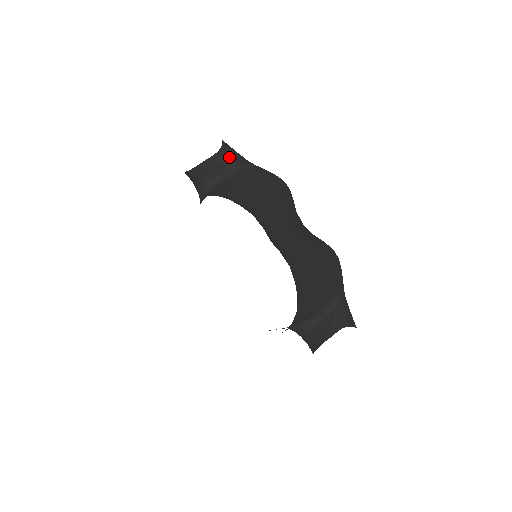
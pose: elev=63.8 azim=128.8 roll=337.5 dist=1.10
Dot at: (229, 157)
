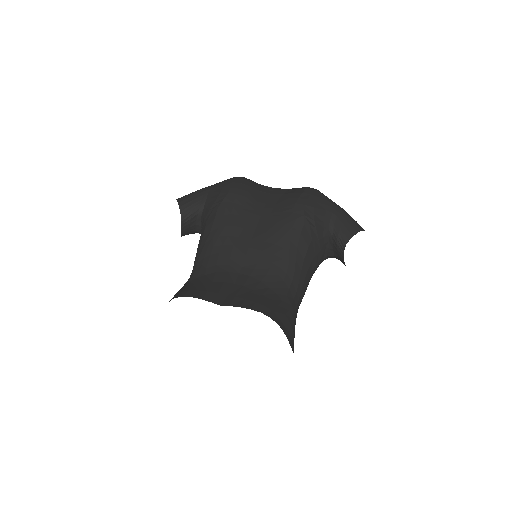
Dot at: (190, 210)
